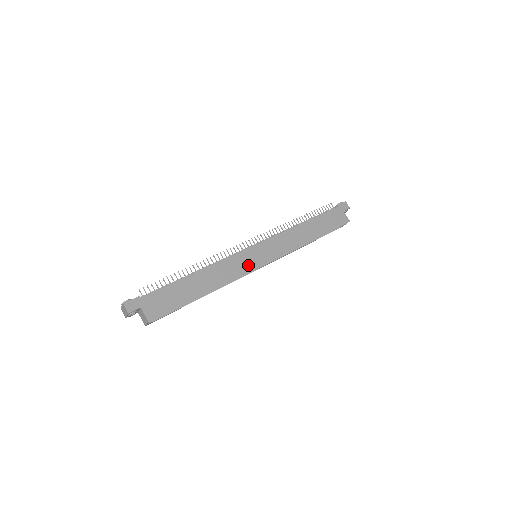
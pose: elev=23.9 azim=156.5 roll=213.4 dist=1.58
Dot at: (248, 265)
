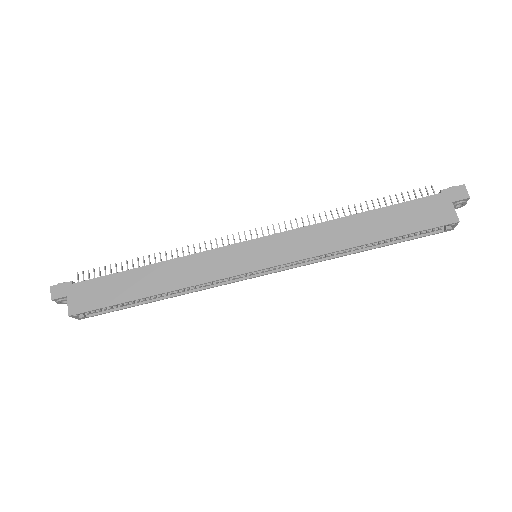
Dot at: (230, 267)
